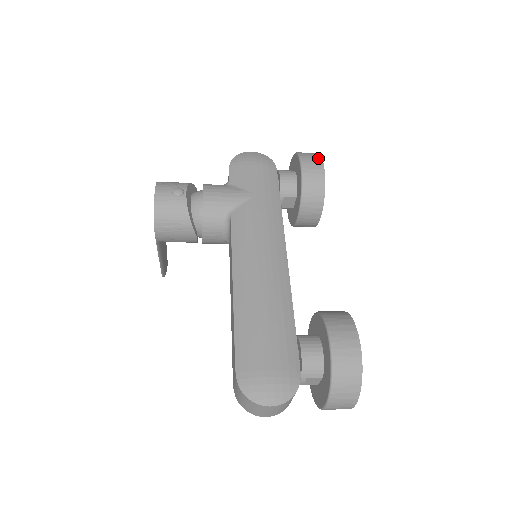
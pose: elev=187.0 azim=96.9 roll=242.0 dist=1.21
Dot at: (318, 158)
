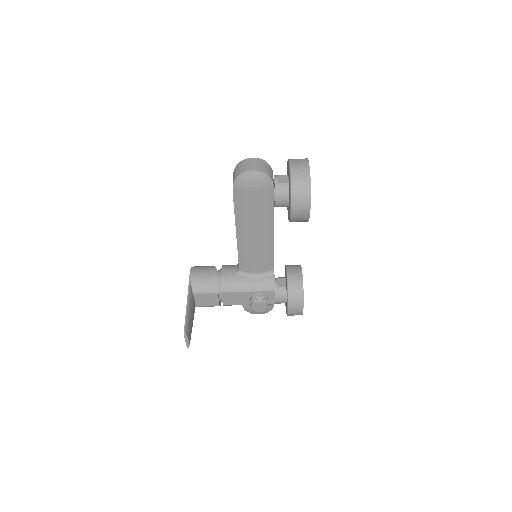
Dot at: occluded
